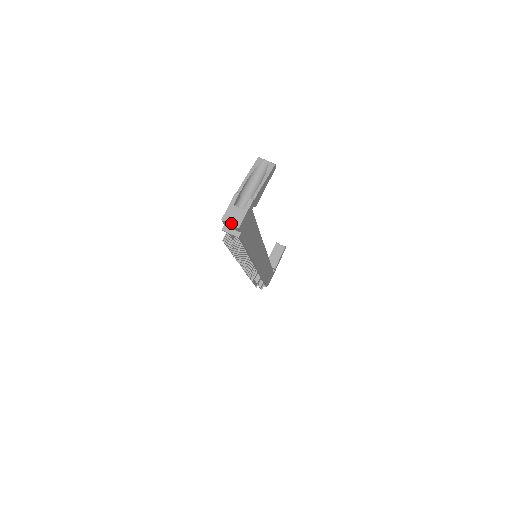
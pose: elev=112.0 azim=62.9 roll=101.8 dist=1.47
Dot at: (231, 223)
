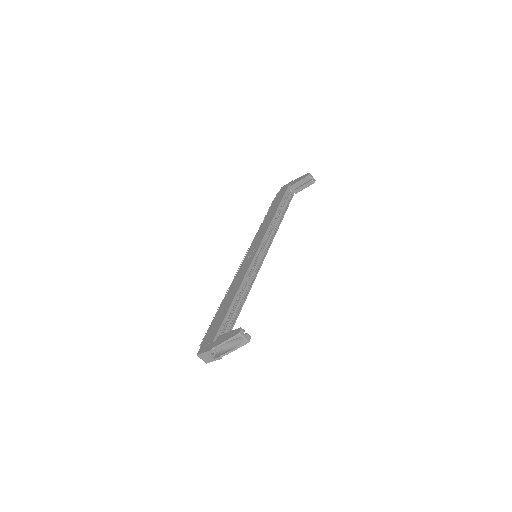
Dot at: occluded
